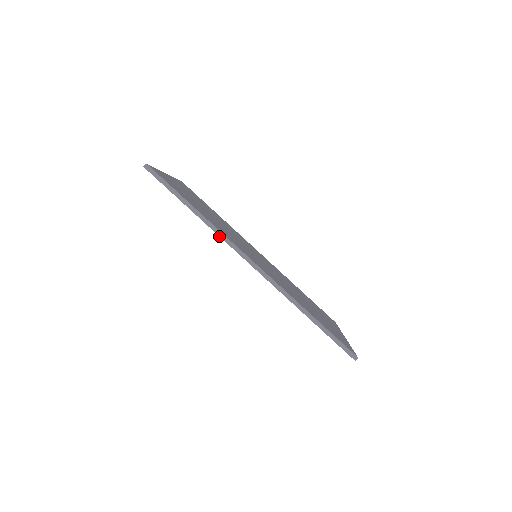
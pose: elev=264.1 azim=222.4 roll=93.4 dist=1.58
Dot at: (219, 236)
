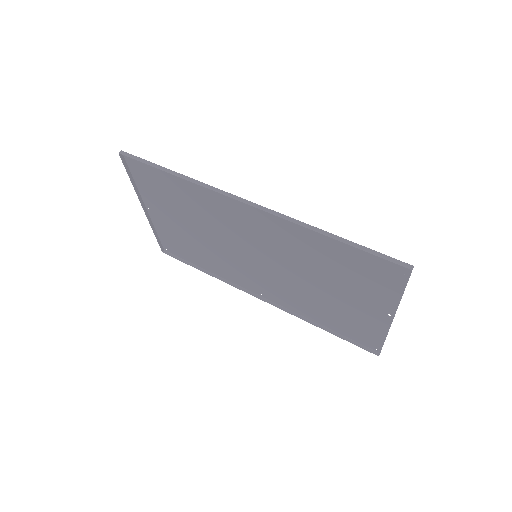
Dot at: occluded
